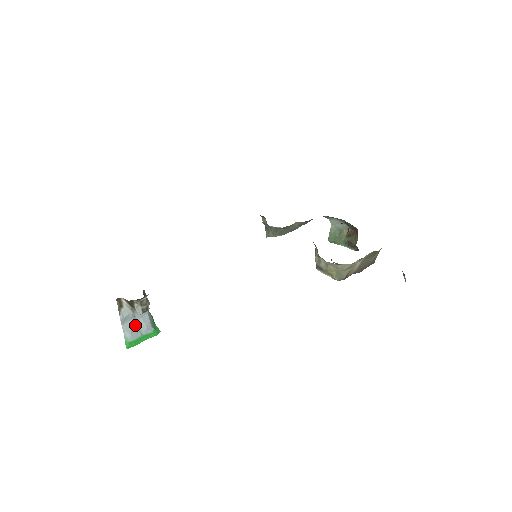
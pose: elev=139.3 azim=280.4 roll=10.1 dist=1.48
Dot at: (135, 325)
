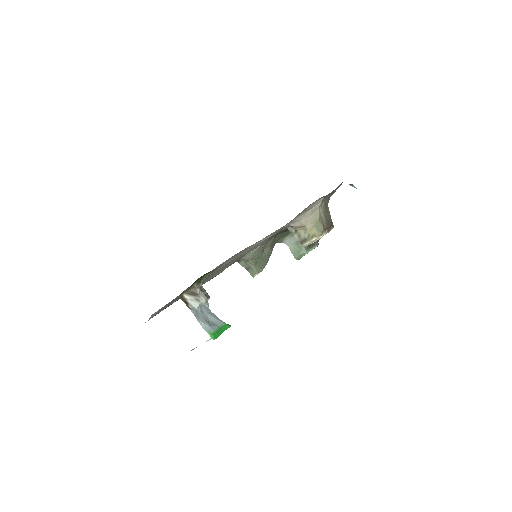
Dot at: (207, 321)
